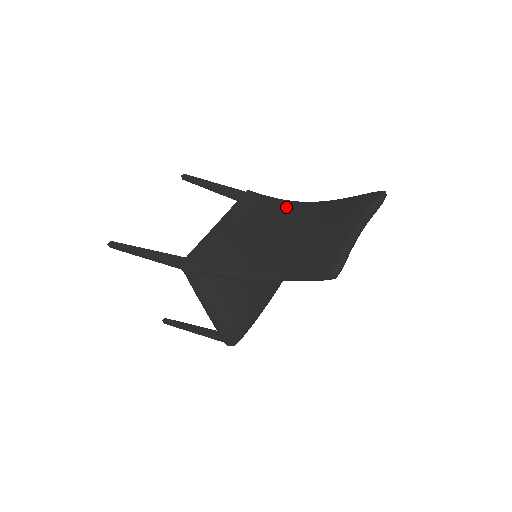
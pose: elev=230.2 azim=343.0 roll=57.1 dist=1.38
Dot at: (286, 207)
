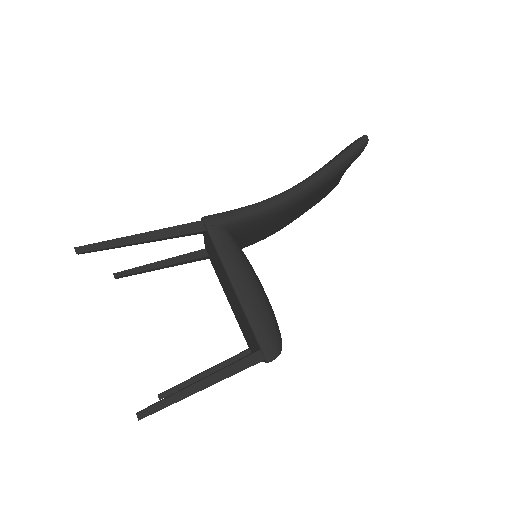
Dot at: occluded
